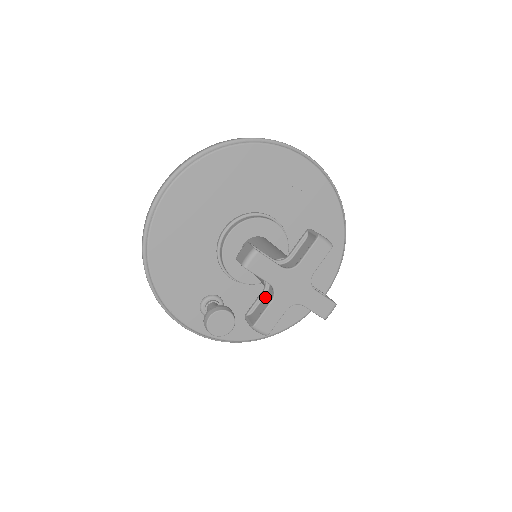
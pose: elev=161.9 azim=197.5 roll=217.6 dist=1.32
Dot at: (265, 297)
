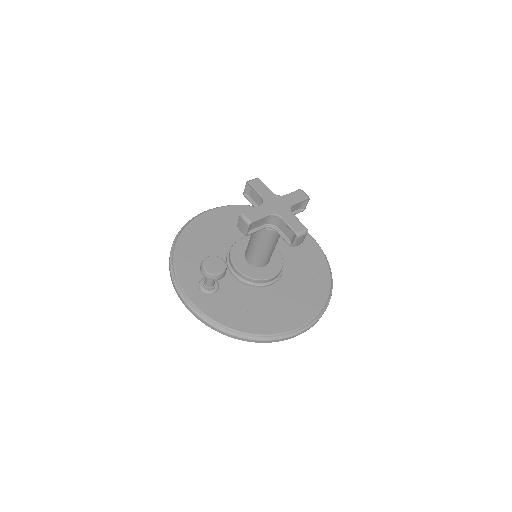
Dot at: occluded
